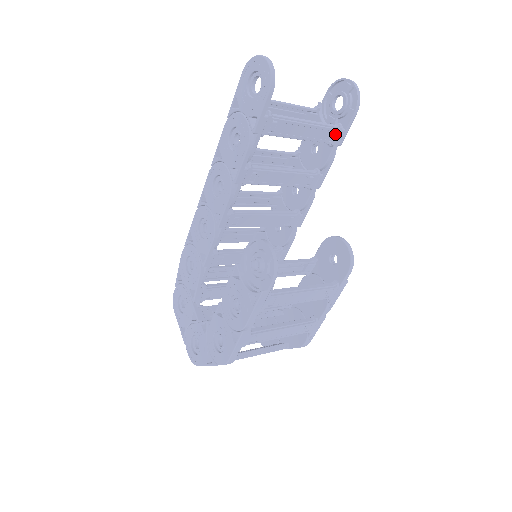
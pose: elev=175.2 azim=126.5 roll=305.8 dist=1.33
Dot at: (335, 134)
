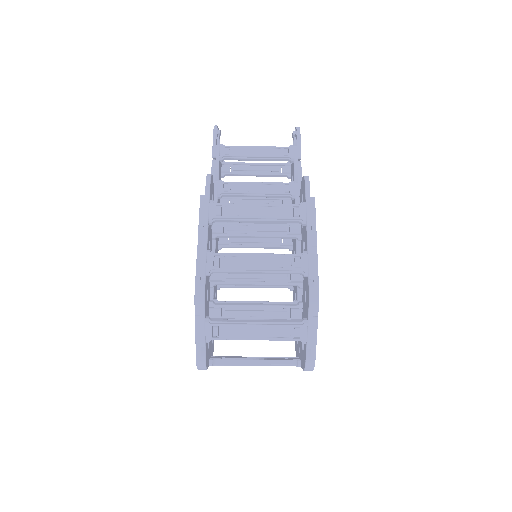
Dot at: (289, 151)
